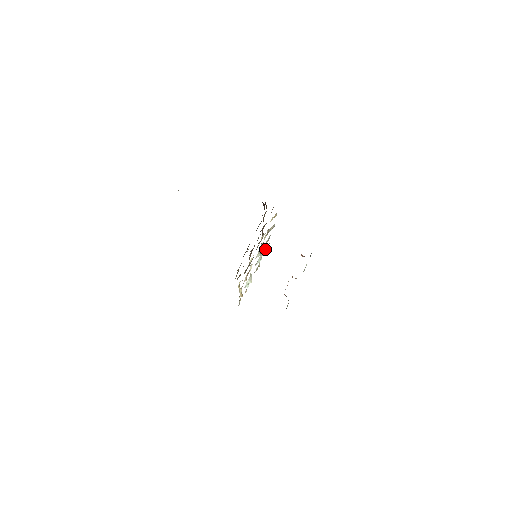
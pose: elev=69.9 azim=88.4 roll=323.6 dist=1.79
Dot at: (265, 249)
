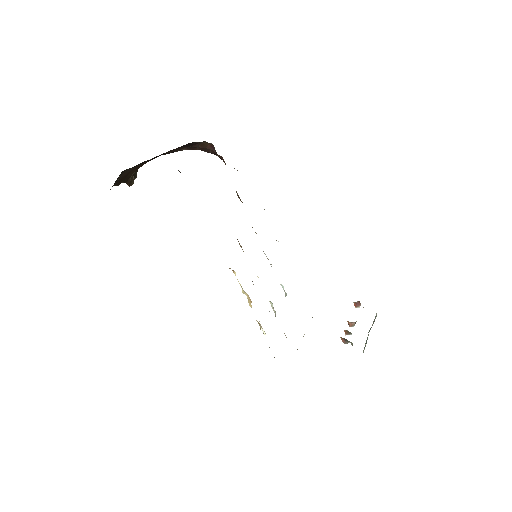
Dot at: occluded
